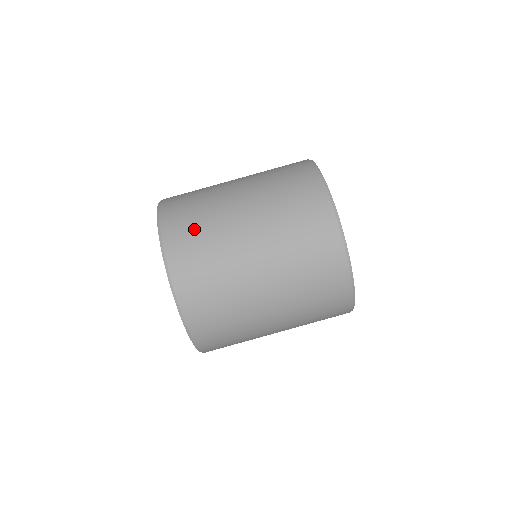
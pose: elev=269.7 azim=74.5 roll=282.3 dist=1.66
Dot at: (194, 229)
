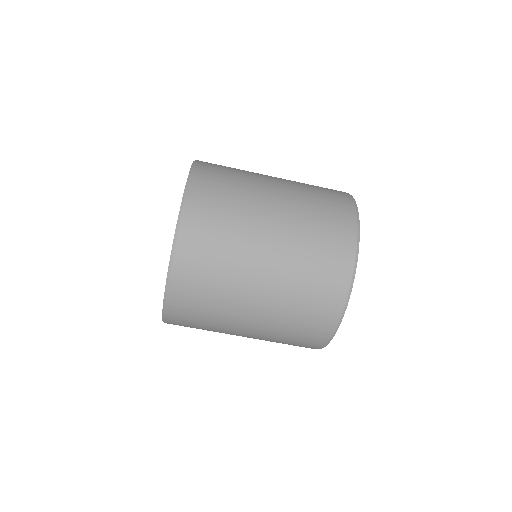
Dot at: (204, 289)
